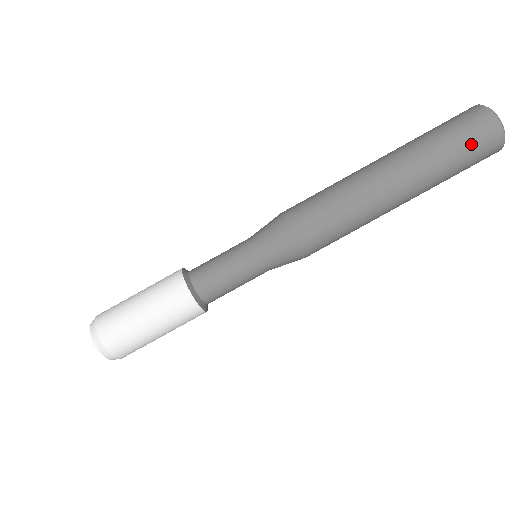
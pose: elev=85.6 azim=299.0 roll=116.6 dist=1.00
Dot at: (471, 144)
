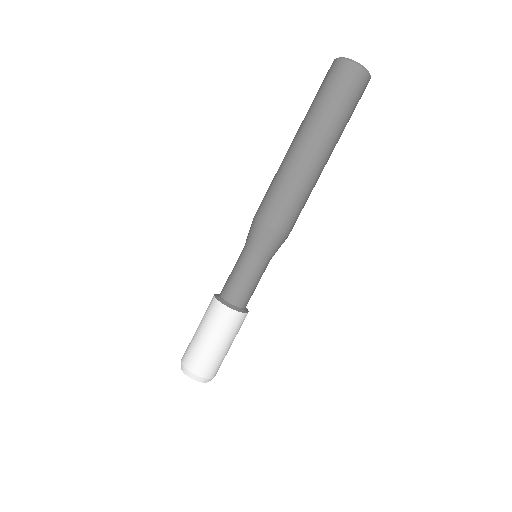
Dot at: (332, 84)
